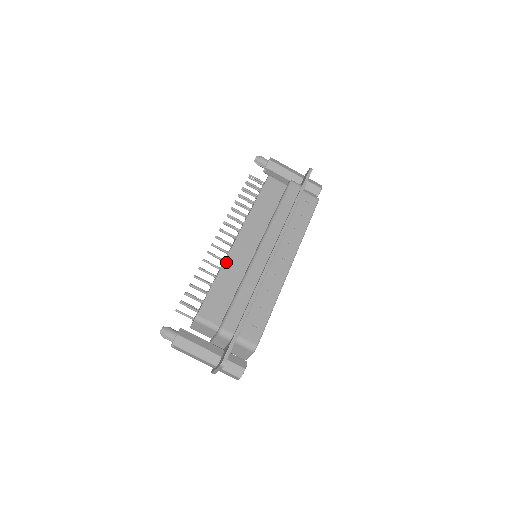
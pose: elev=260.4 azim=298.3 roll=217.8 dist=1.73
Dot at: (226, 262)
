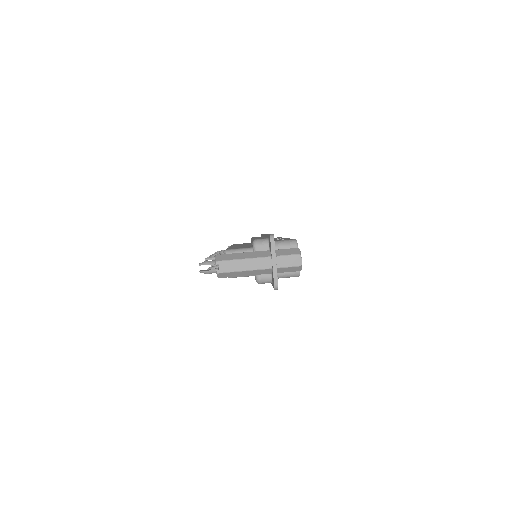
Dot at: occluded
